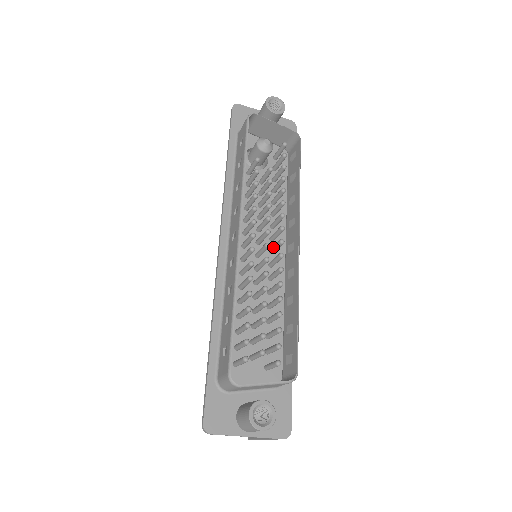
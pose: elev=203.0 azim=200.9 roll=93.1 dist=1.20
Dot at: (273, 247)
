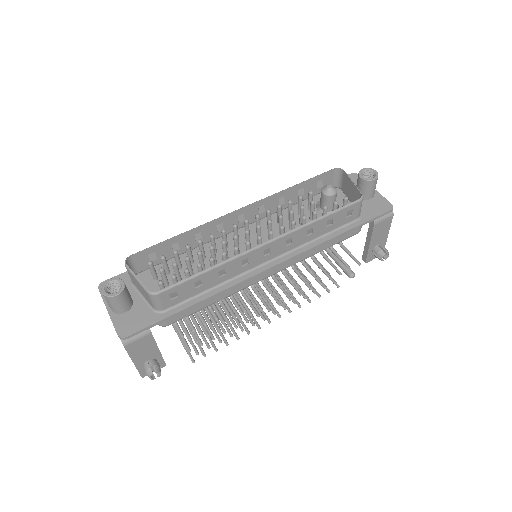
Dot at: occluded
